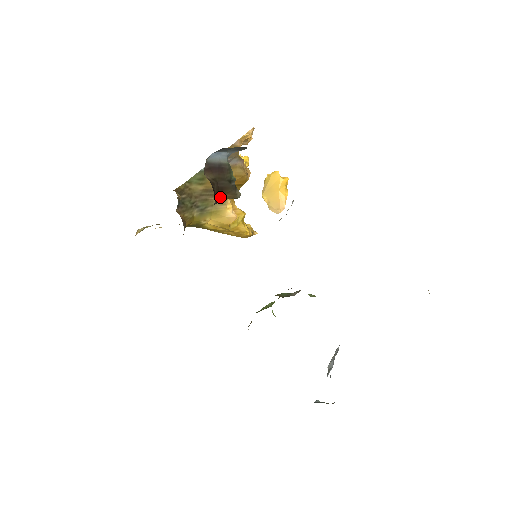
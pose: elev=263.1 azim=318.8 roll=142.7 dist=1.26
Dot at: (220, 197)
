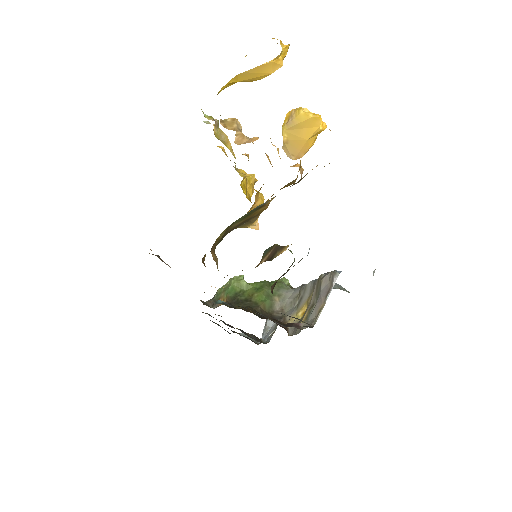
Dot at: occluded
